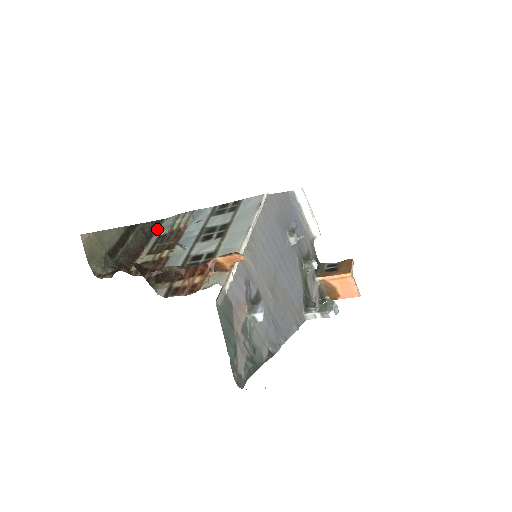
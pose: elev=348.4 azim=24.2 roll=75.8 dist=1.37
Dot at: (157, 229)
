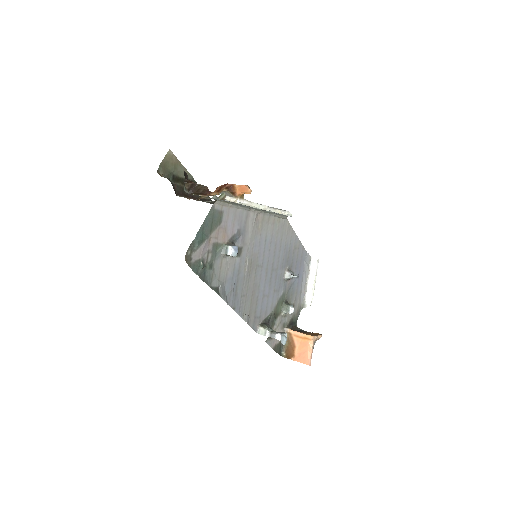
Dot at: (209, 202)
